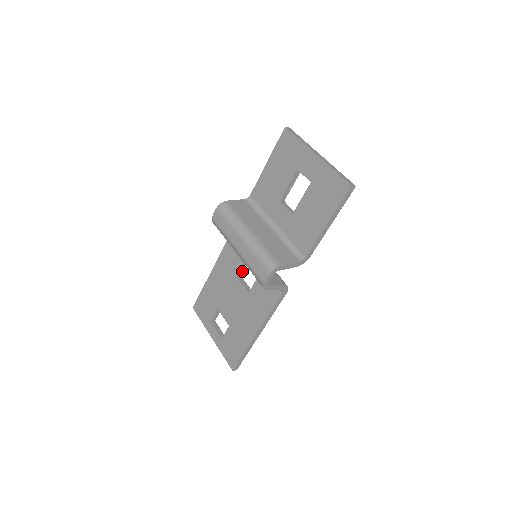
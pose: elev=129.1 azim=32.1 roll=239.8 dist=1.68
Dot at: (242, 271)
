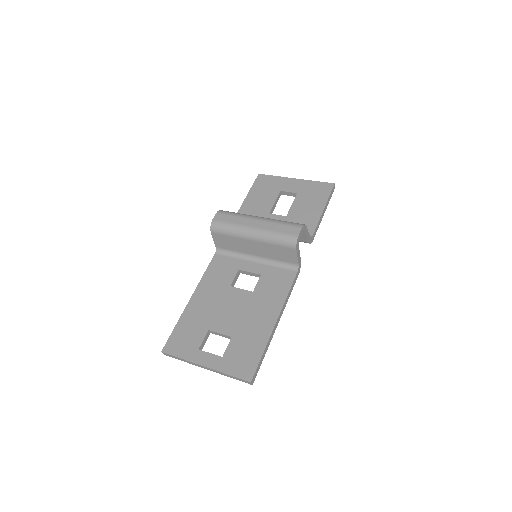
Dot at: (234, 284)
